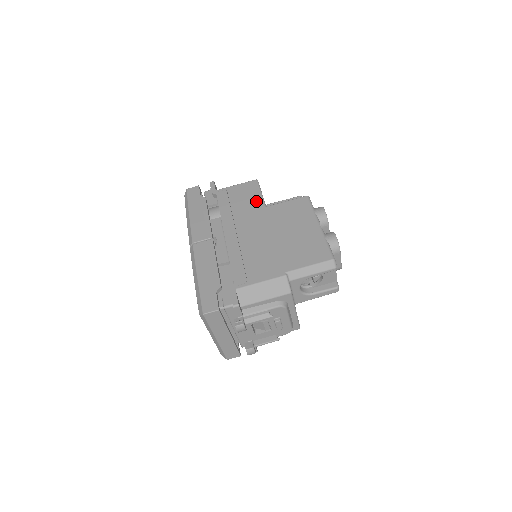
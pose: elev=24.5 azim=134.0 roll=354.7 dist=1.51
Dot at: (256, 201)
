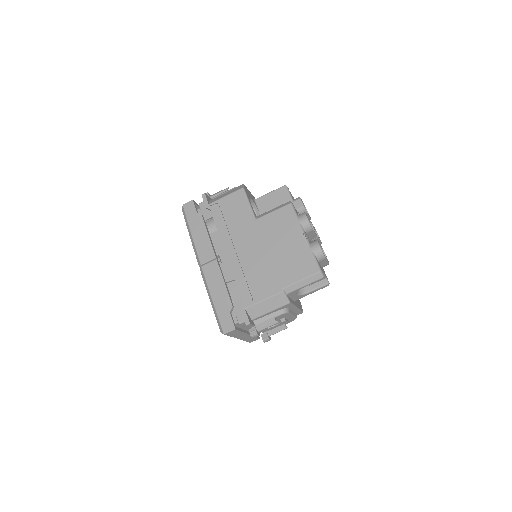
Dot at: (246, 214)
